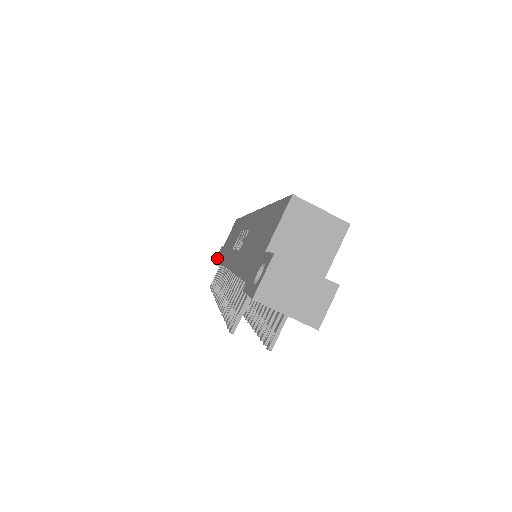
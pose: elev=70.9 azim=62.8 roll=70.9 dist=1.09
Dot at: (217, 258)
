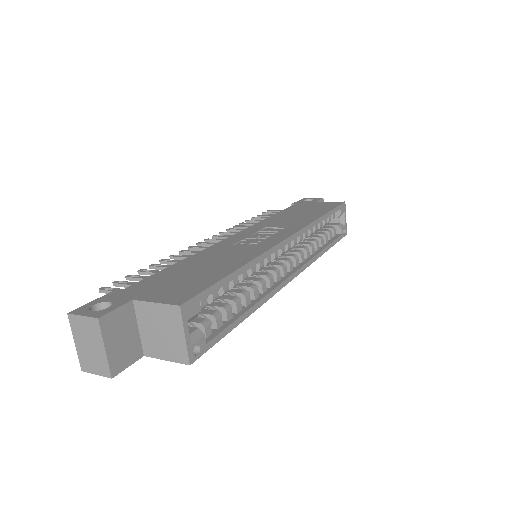
Dot at: (302, 201)
